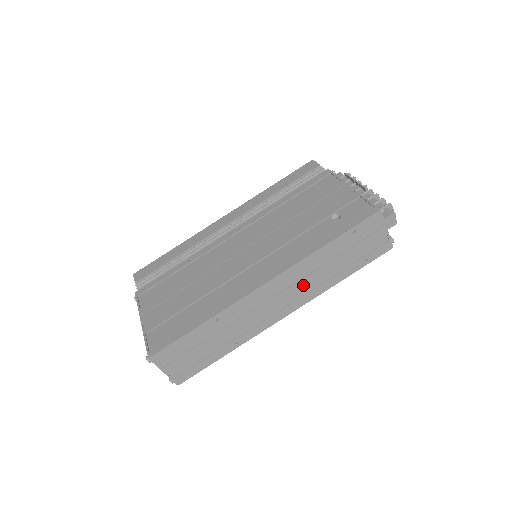
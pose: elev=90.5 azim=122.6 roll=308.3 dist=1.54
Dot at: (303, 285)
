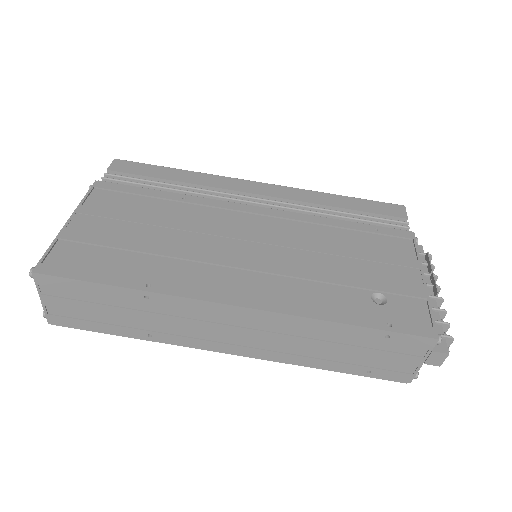
Dot at: (277, 340)
